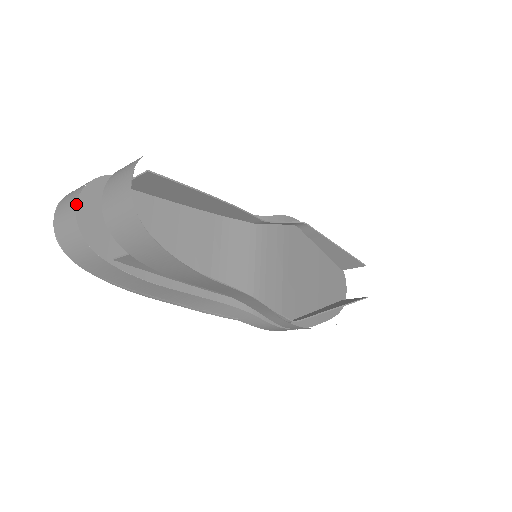
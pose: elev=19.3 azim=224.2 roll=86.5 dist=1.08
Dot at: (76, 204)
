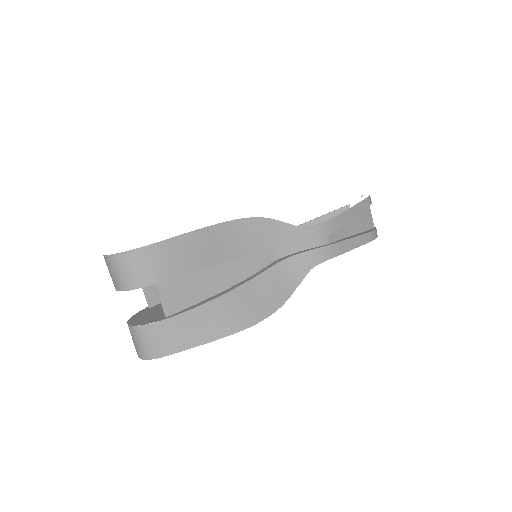
Dot at: occluded
